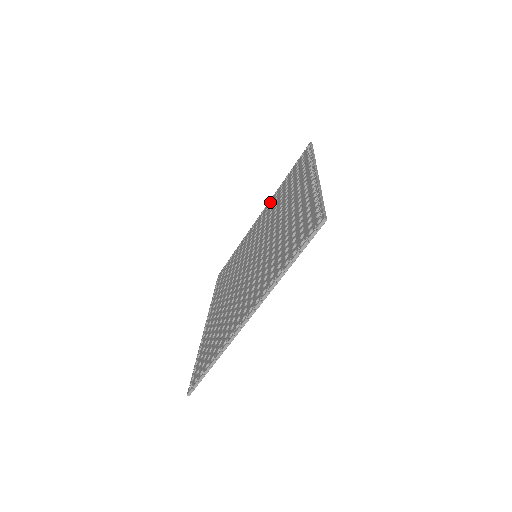
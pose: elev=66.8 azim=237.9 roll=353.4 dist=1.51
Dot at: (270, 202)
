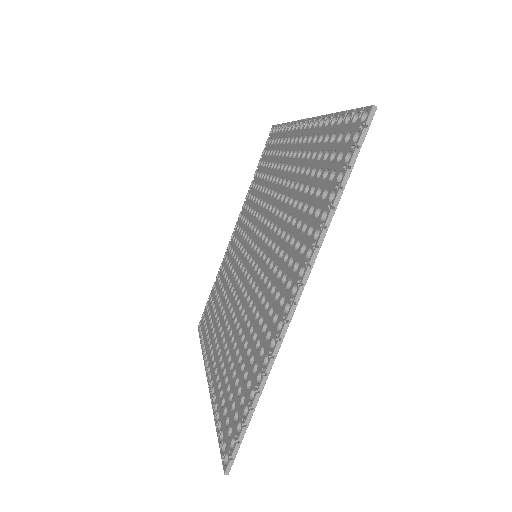
Dot at: (310, 132)
